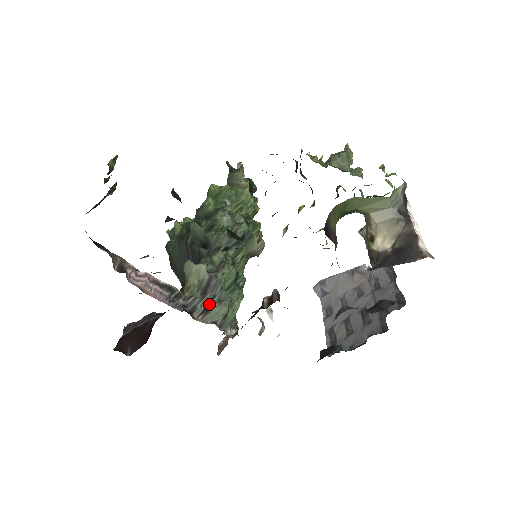
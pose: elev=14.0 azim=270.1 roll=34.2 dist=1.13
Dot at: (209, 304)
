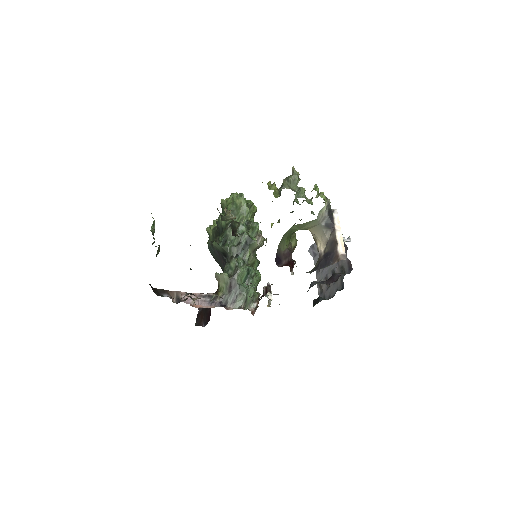
Dot at: (234, 297)
